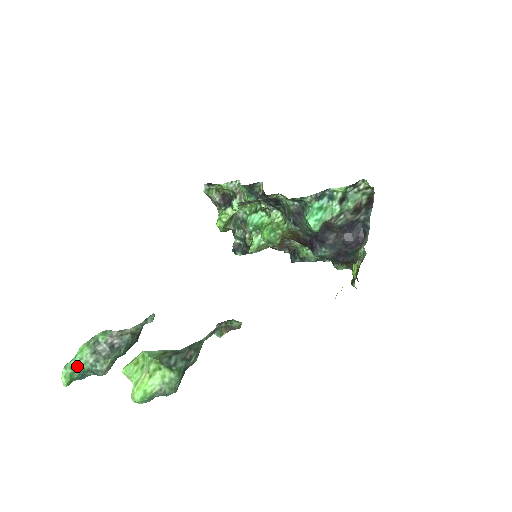
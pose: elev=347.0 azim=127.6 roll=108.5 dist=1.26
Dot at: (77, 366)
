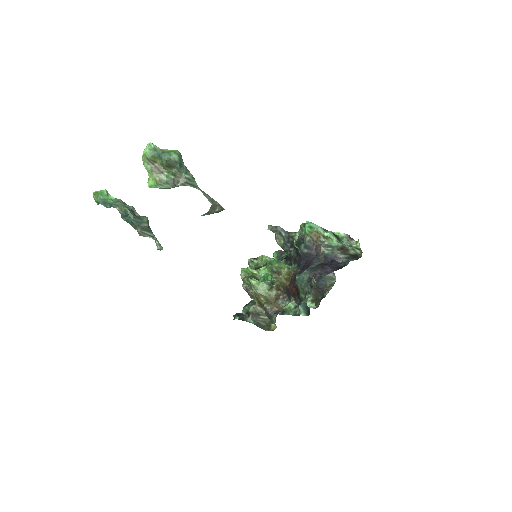
Dot at: (109, 198)
